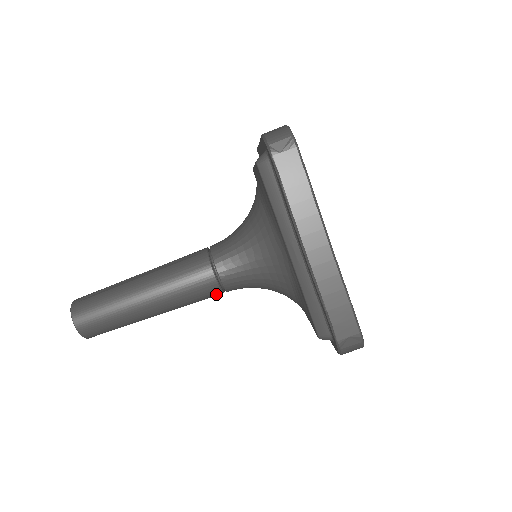
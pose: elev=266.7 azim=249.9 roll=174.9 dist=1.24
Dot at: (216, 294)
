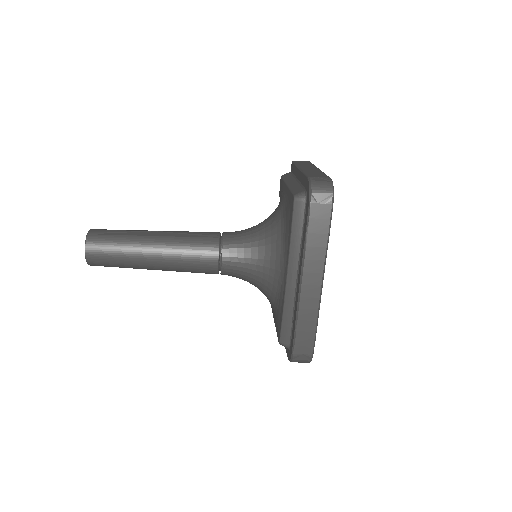
Dot at: (212, 273)
